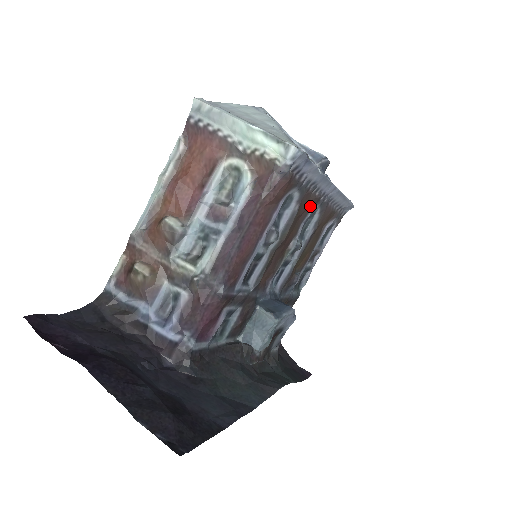
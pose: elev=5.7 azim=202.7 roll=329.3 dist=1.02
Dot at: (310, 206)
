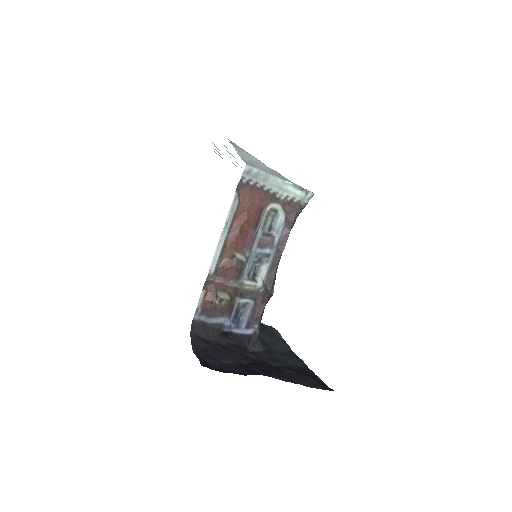
Dot at: occluded
